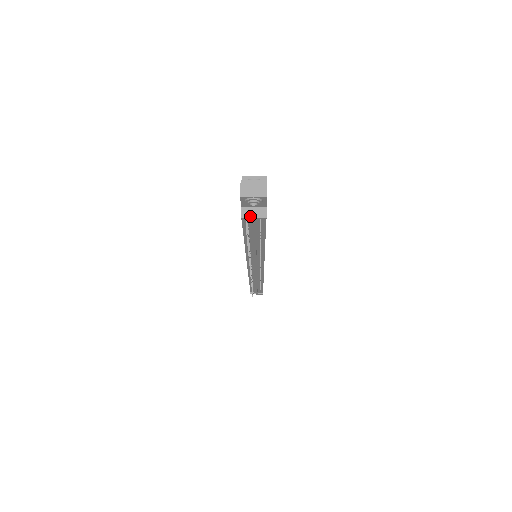
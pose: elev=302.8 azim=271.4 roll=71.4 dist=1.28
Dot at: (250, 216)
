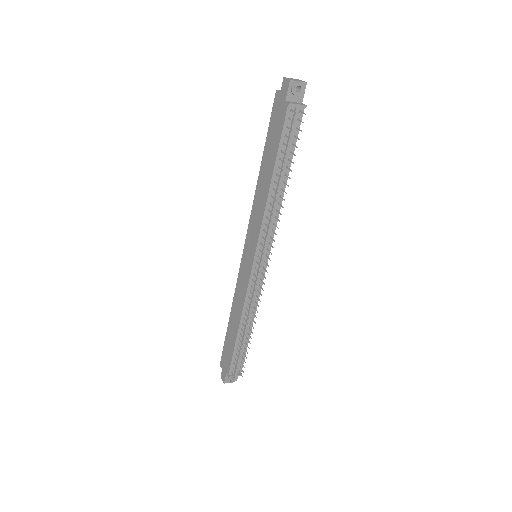
Dot at: (295, 104)
